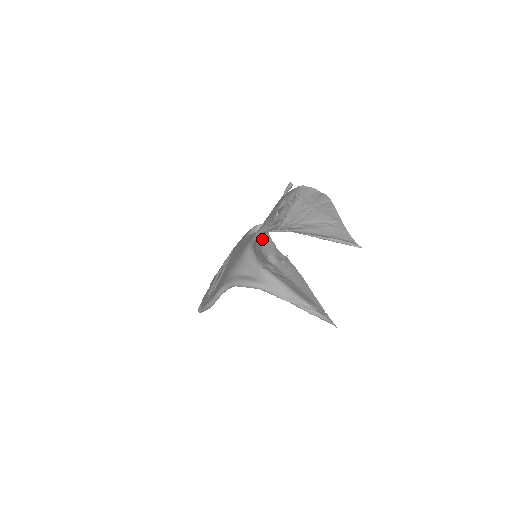
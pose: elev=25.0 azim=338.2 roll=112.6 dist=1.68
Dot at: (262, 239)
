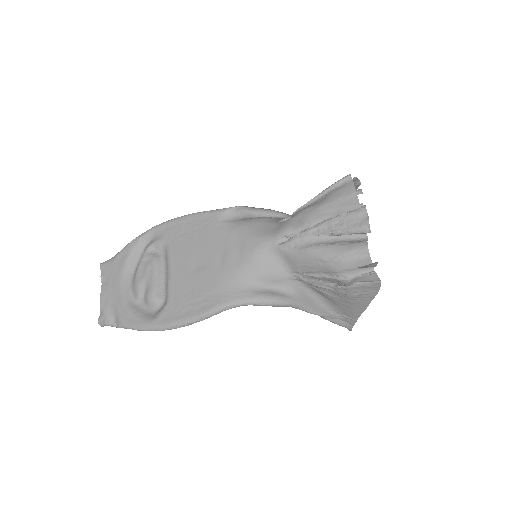
Dot at: (348, 257)
